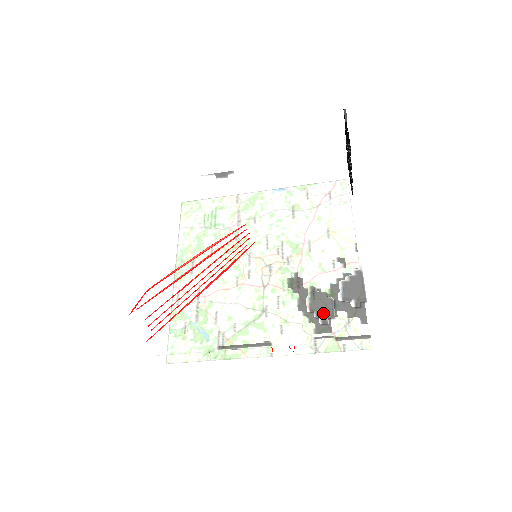
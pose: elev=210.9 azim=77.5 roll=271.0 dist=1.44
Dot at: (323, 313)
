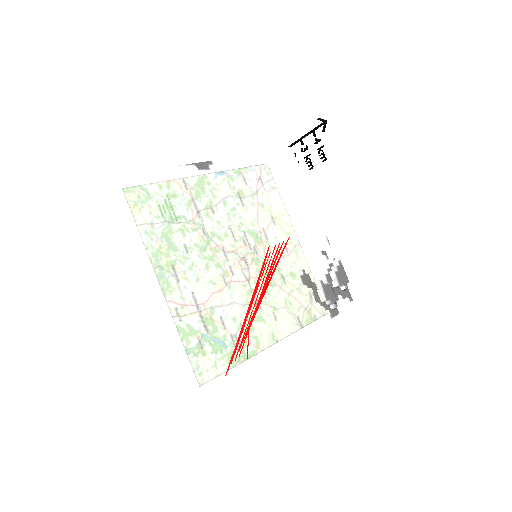
Dot at: (335, 301)
